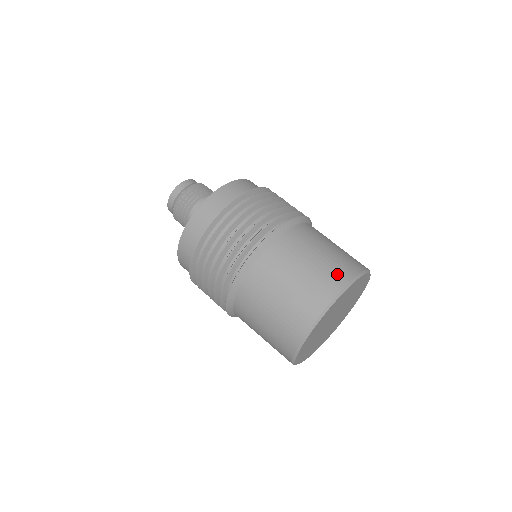
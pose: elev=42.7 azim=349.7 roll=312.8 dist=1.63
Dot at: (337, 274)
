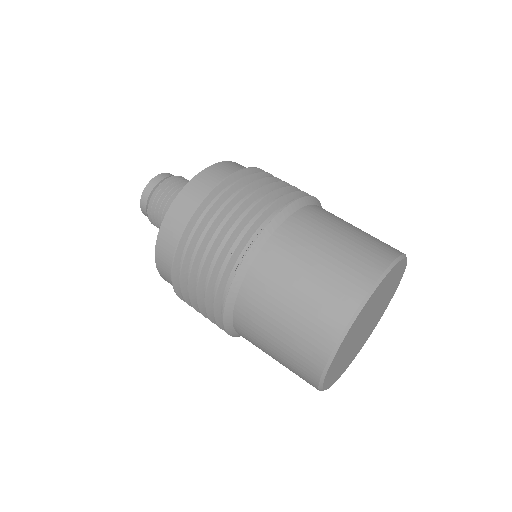
Dot at: (345, 289)
